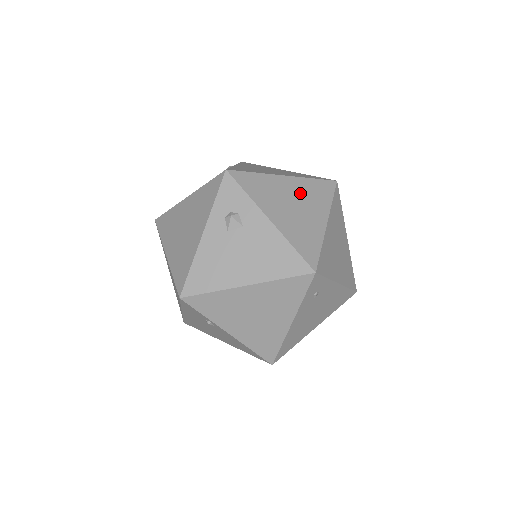
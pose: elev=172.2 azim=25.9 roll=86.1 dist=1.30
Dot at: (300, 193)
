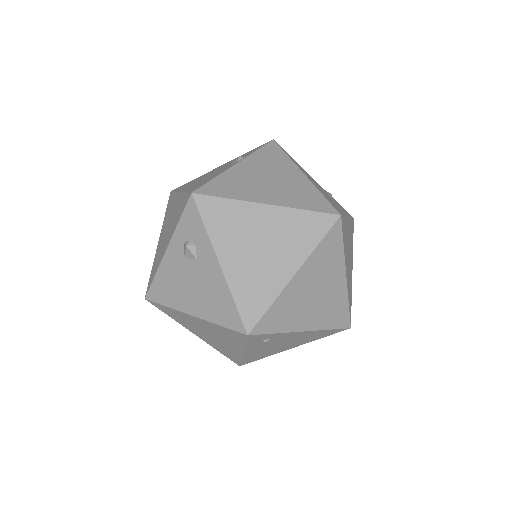
Dot at: (276, 230)
